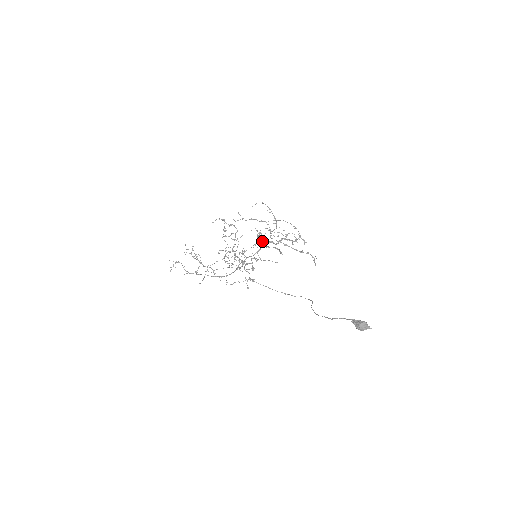
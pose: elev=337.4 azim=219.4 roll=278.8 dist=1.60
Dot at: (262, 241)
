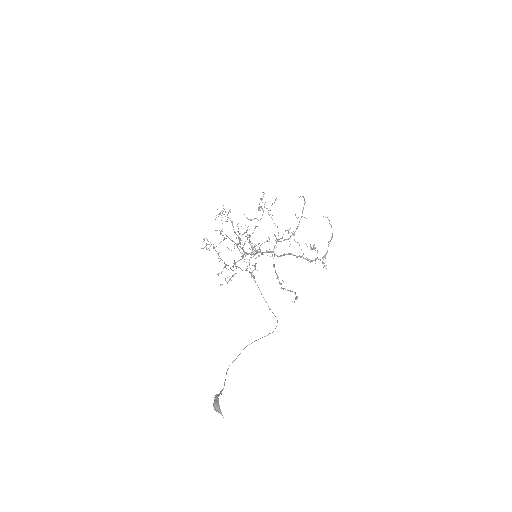
Dot at: (253, 248)
